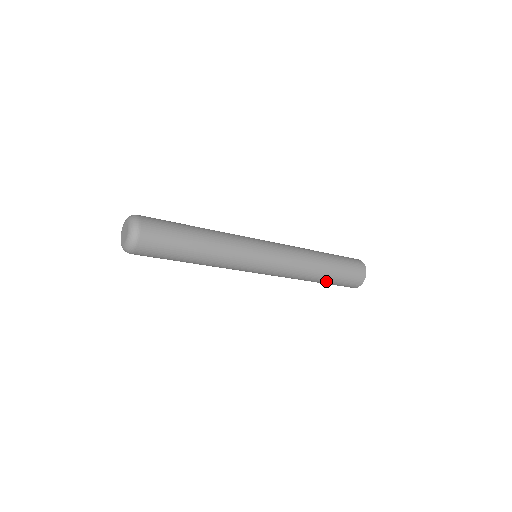
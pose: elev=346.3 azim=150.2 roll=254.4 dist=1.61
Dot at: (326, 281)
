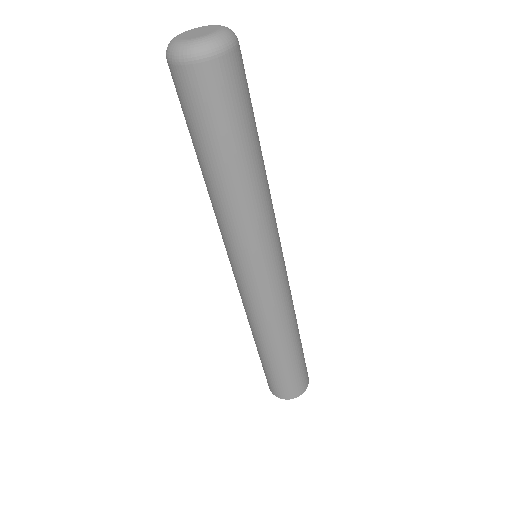
Dot at: (291, 357)
